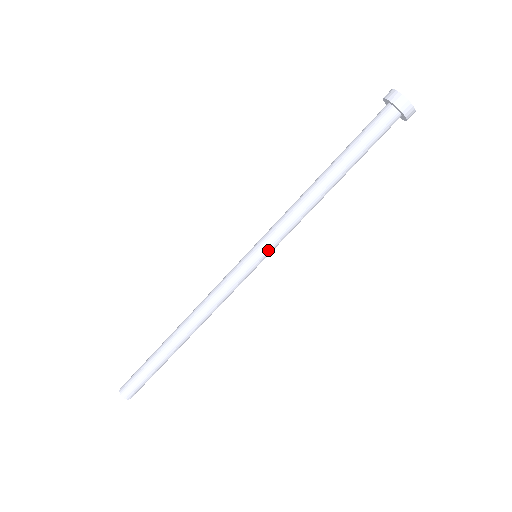
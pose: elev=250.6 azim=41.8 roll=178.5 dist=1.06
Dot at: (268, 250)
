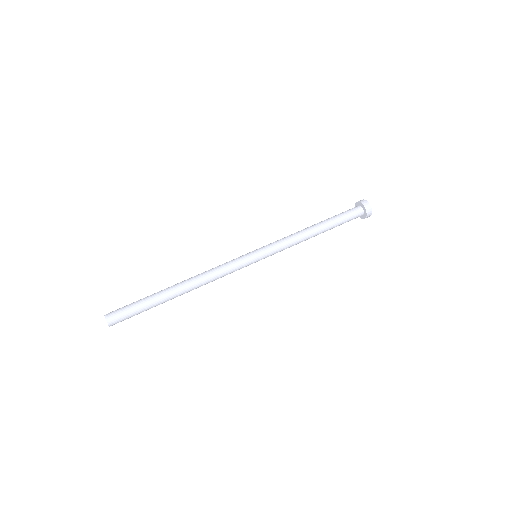
Dot at: (265, 250)
